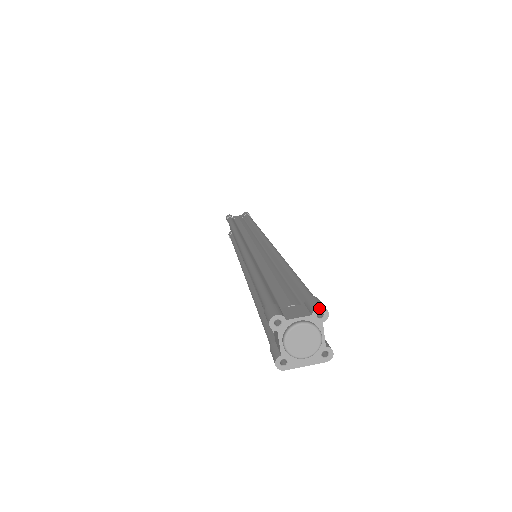
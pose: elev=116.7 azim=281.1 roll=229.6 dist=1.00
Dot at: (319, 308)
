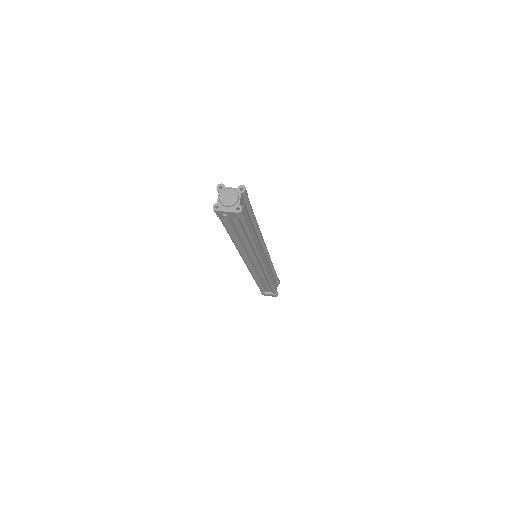
Dot at: (242, 186)
